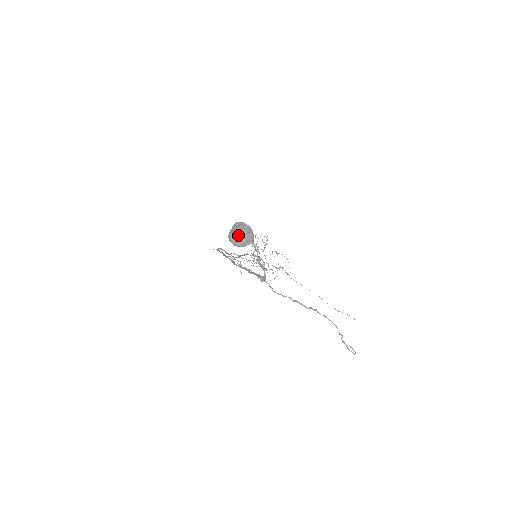
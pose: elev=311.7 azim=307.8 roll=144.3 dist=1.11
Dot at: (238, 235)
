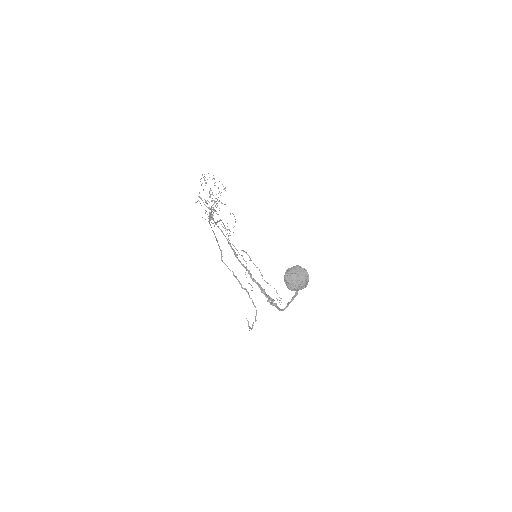
Dot at: (298, 281)
